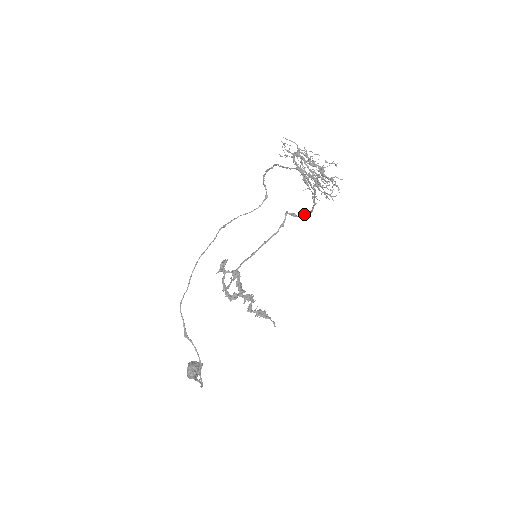
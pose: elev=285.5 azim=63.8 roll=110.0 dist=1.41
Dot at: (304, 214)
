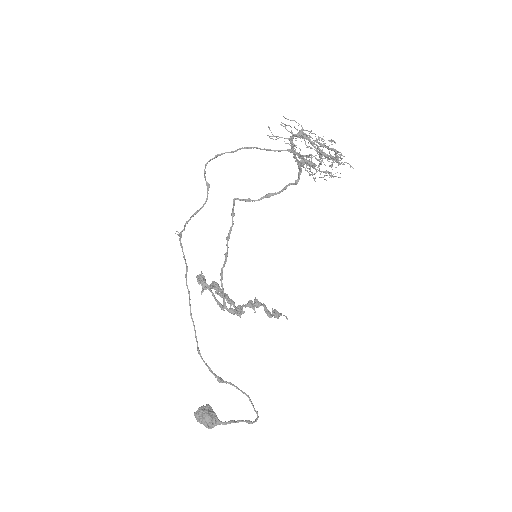
Dot at: (264, 197)
